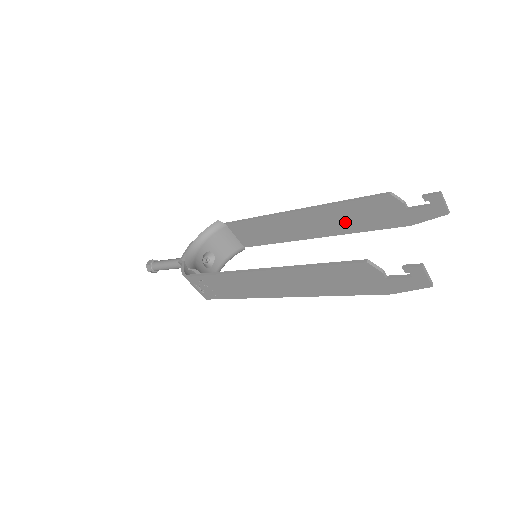
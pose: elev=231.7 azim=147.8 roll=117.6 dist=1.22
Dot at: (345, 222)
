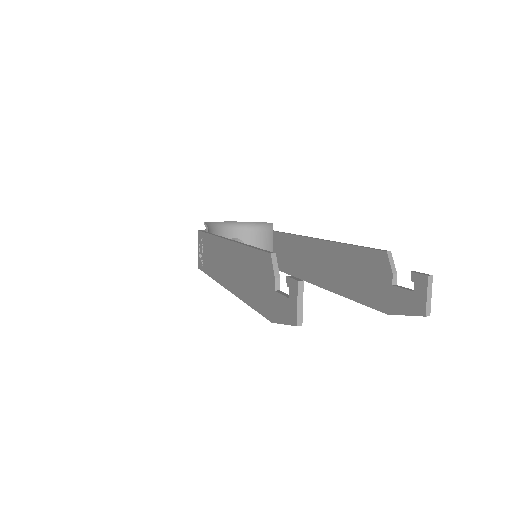
Dot at: (342, 275)
